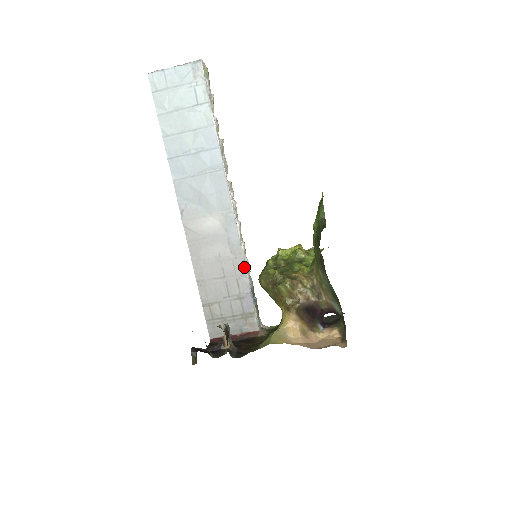
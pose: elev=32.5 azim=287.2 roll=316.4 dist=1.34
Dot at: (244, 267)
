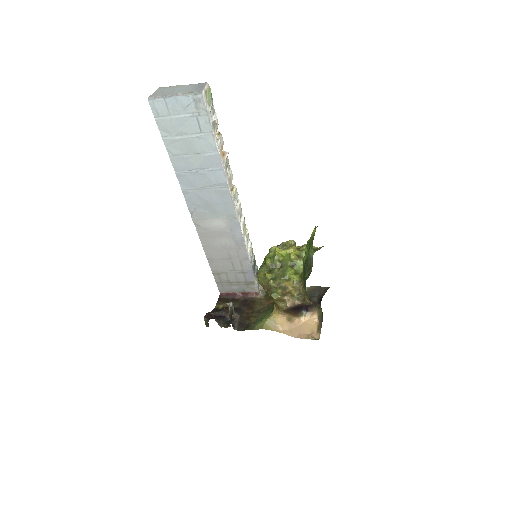
Dot at: (247, 255)
